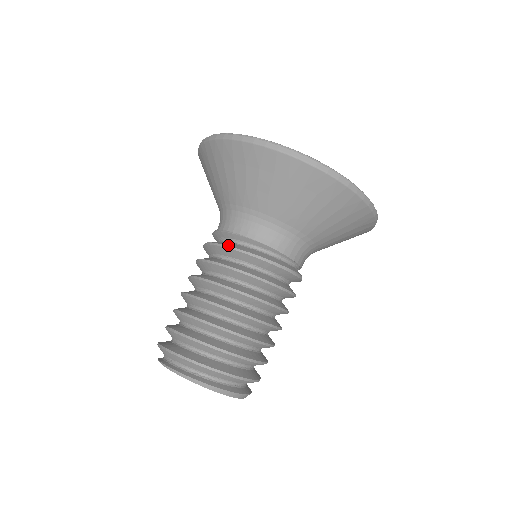
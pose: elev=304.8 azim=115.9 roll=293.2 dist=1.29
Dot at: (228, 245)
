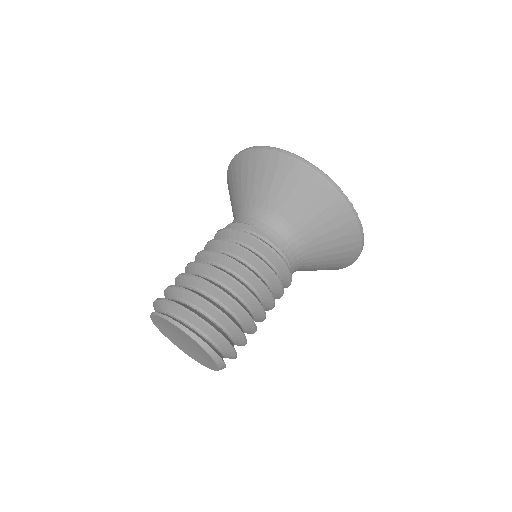
Dot at: (231, 228)
